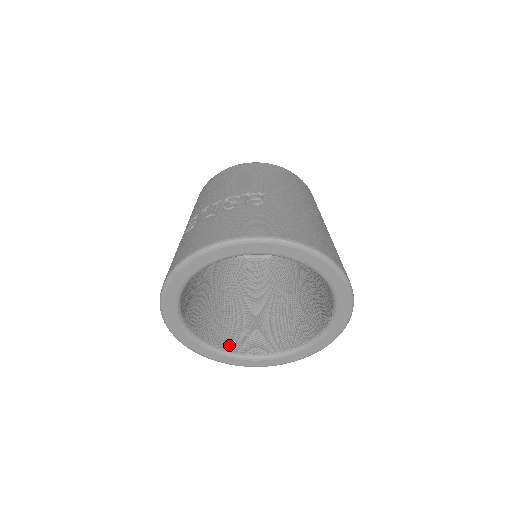
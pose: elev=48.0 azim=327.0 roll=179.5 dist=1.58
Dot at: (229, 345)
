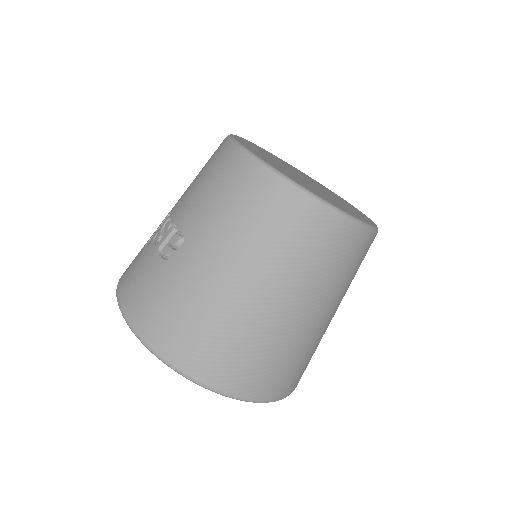
Dot at: occluded
